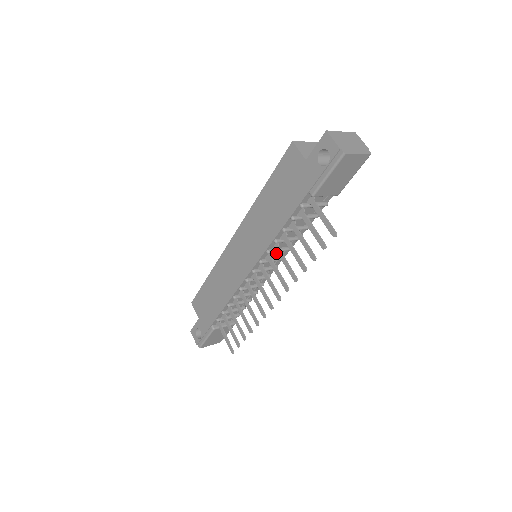
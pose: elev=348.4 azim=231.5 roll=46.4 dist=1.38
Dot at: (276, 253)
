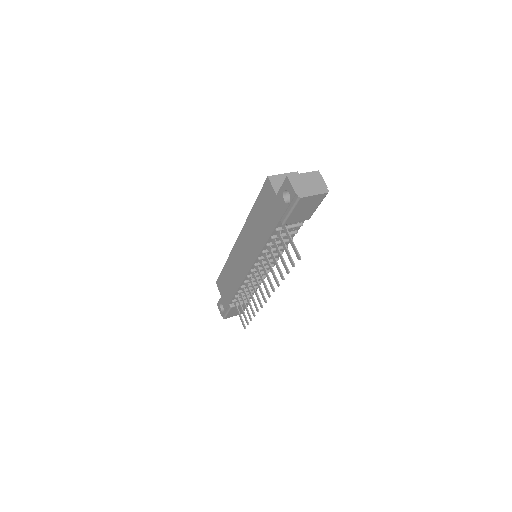
Dot at: occluded
